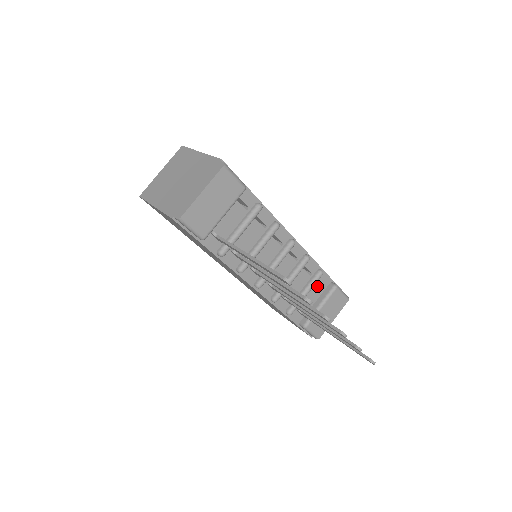
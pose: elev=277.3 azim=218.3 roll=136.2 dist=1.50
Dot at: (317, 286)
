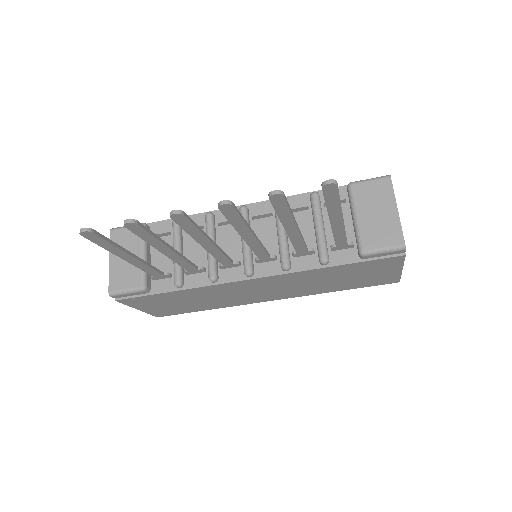
Dot at: occluded
